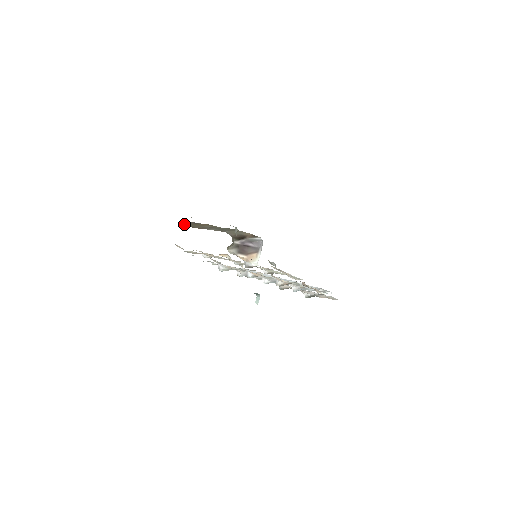
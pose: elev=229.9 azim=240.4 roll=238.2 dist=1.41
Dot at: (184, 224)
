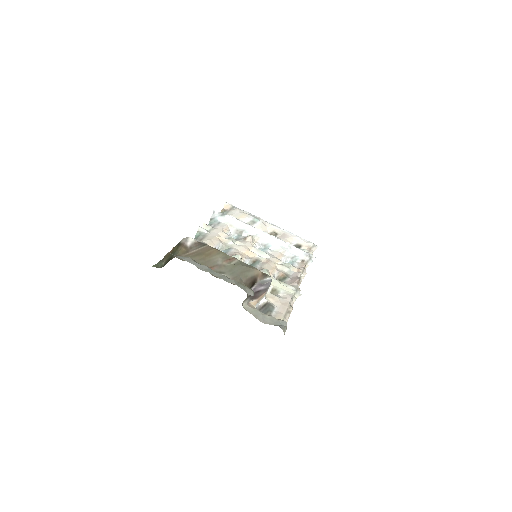
Dot at: occluded
